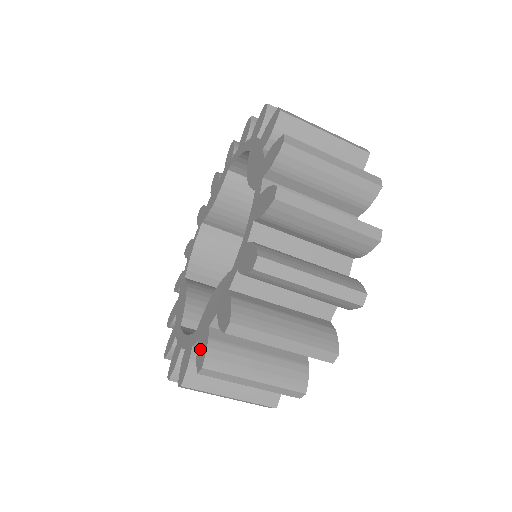
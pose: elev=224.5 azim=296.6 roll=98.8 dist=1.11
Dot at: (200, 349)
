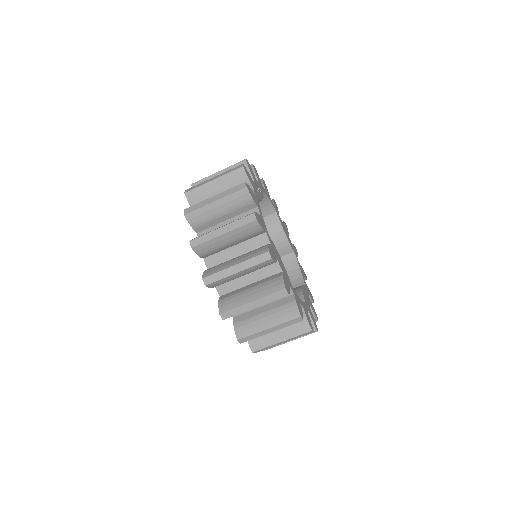
Dot at: occluded
